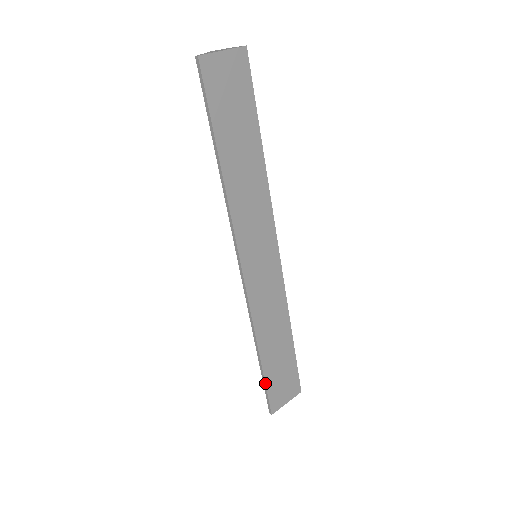
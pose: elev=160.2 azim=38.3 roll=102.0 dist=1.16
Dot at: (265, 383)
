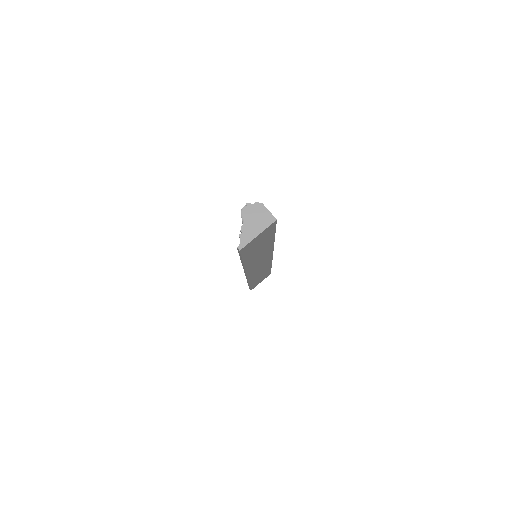
Dot at: occluded
